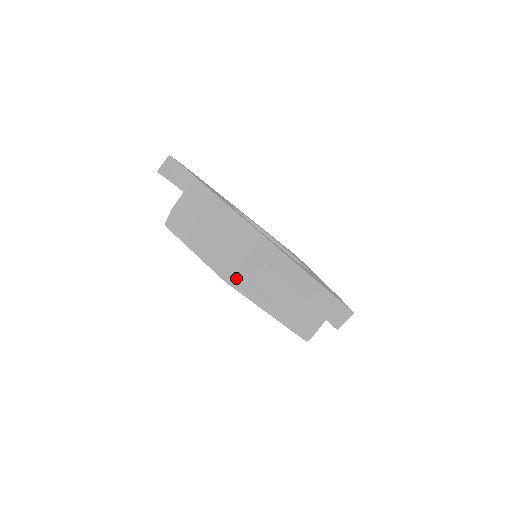
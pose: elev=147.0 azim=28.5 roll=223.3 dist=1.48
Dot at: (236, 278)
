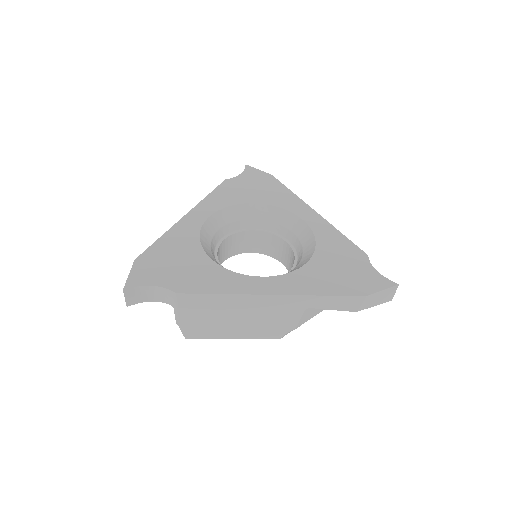
Dot at: (287, 333)
